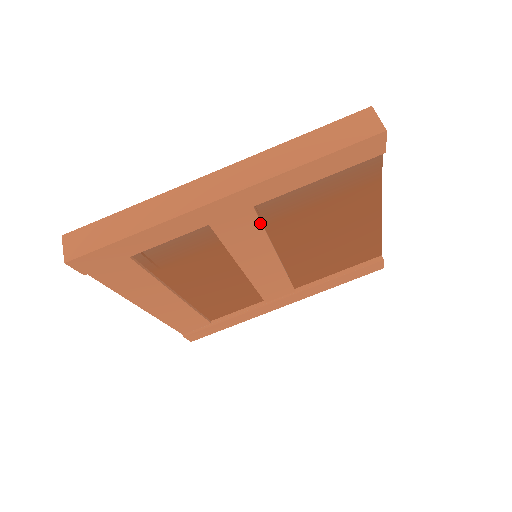
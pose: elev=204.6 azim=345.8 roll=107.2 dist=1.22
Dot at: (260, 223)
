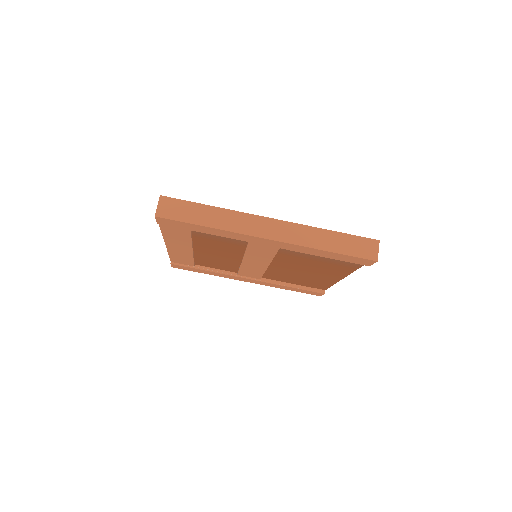
Dot at: (276, 252)
